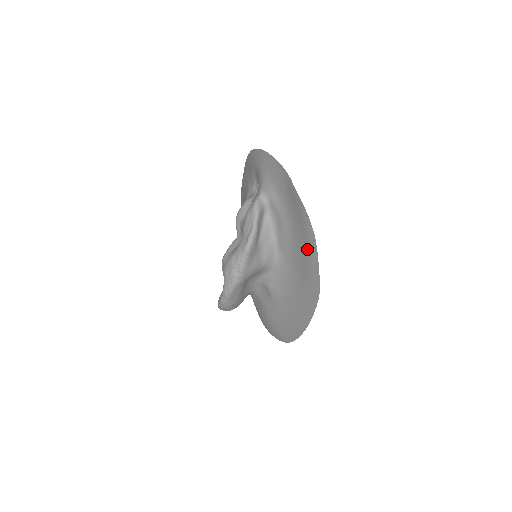
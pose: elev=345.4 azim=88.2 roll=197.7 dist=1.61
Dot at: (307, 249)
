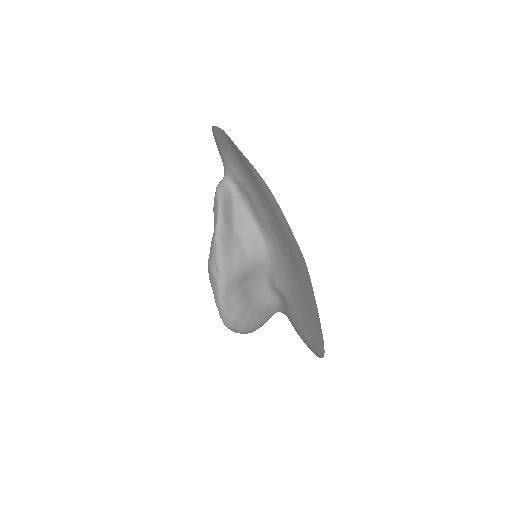
Dot at: (274, 212)
